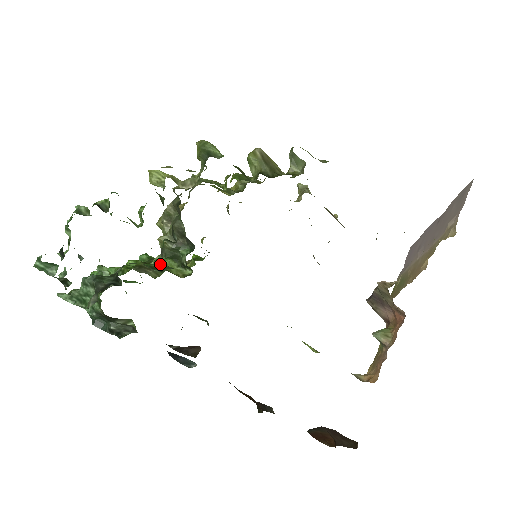
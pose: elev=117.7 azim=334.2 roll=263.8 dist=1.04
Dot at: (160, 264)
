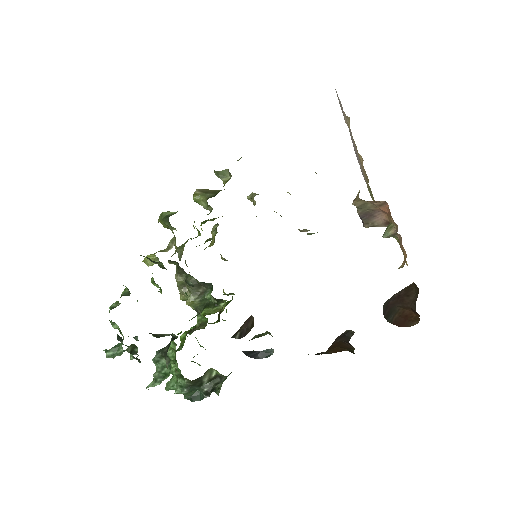
Dot at: (202, 320)
